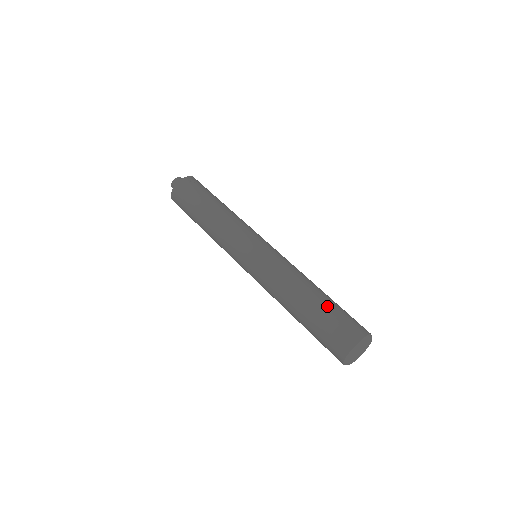
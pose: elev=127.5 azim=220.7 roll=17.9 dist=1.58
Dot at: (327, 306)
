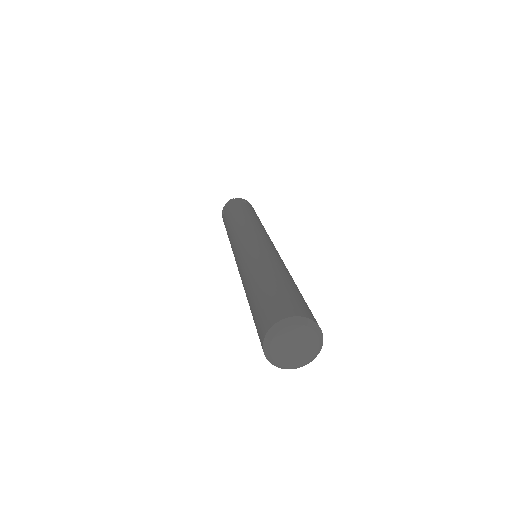
Dot at: (283, 284)
